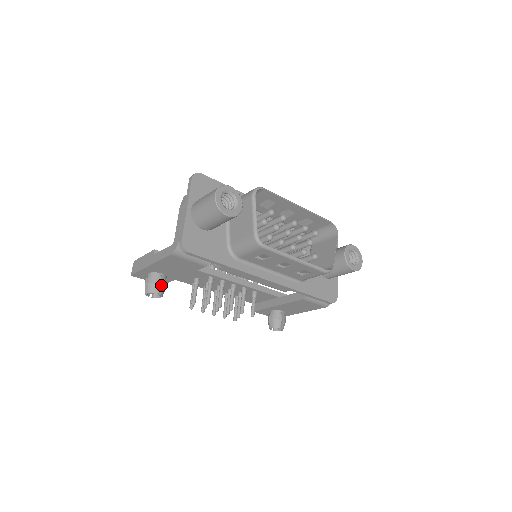
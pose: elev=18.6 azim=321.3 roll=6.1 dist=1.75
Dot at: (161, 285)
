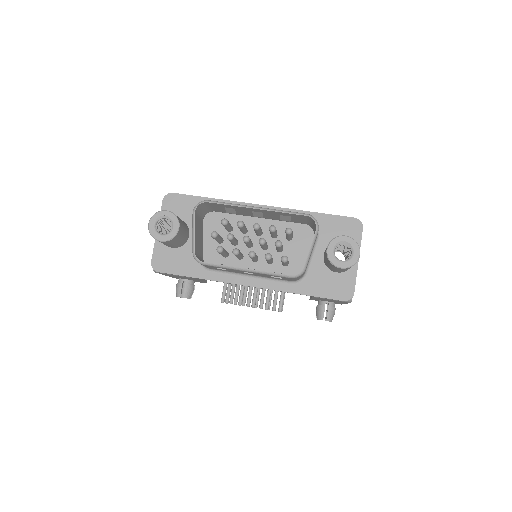
Dot at: (184, 290)
